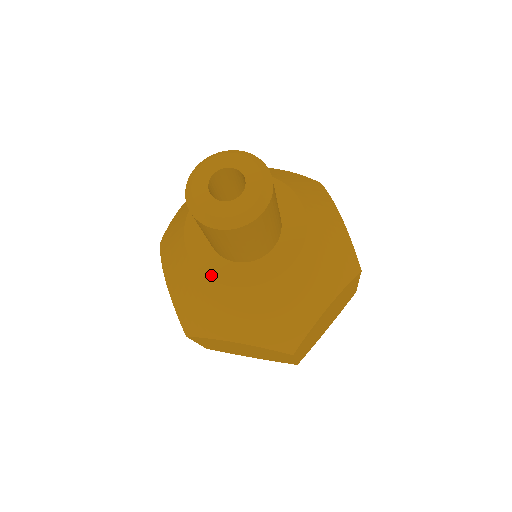
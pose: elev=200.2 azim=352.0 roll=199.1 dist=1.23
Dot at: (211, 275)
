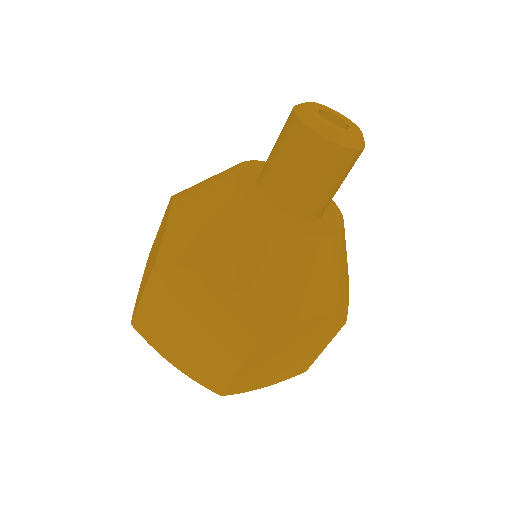
Dot at: (249, 198)
